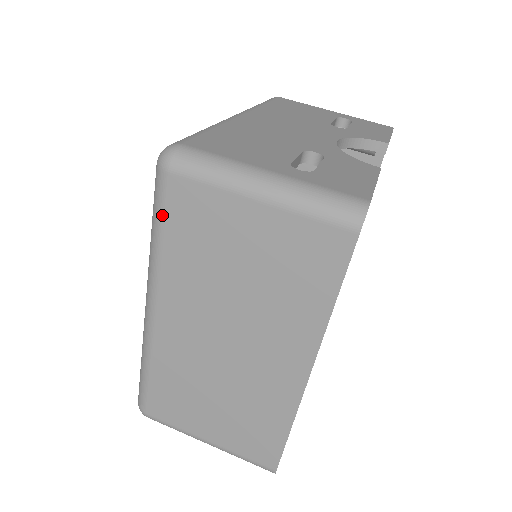
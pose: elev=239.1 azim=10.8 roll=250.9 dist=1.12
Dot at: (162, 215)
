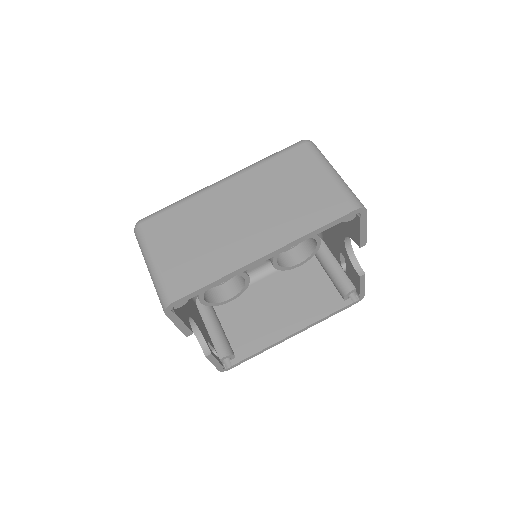
Dot at: (282, 153)
